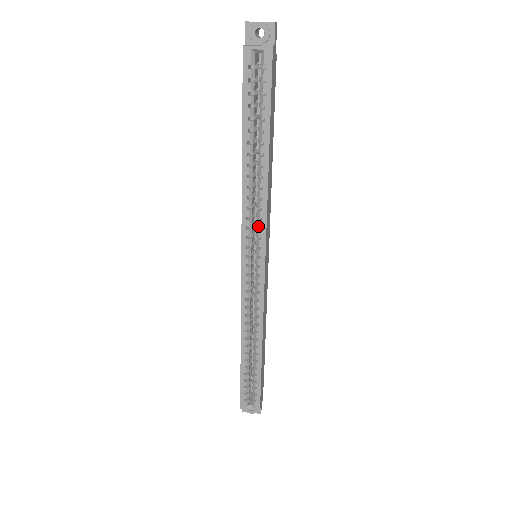
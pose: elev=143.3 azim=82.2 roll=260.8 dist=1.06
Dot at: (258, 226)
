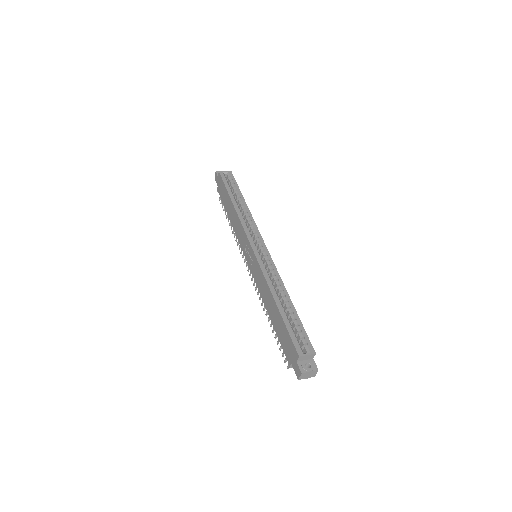
Dot at: (252, 228)
